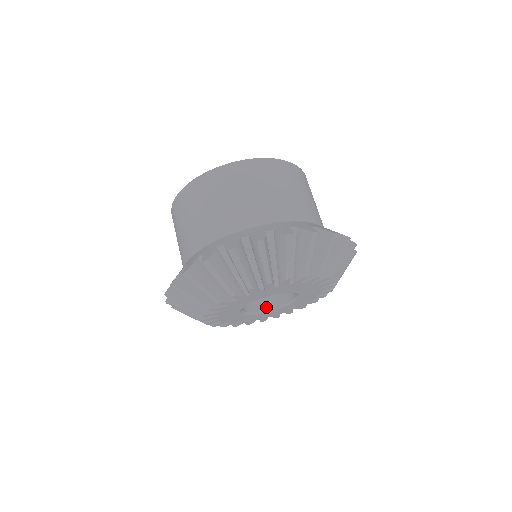
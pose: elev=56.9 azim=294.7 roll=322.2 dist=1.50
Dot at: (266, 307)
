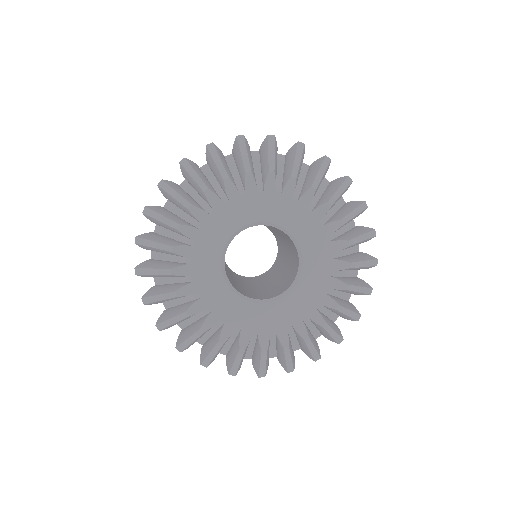
Dot at: (232, 284)
